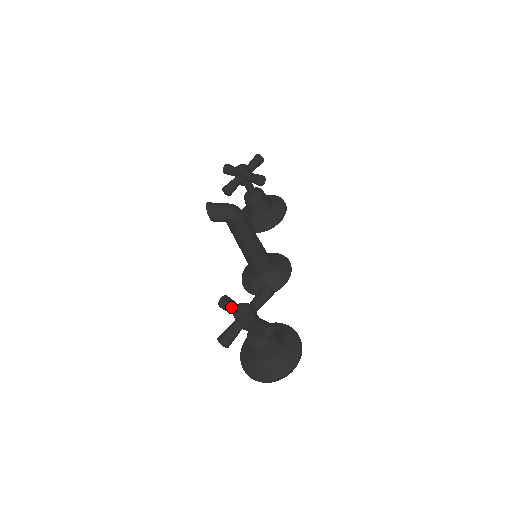
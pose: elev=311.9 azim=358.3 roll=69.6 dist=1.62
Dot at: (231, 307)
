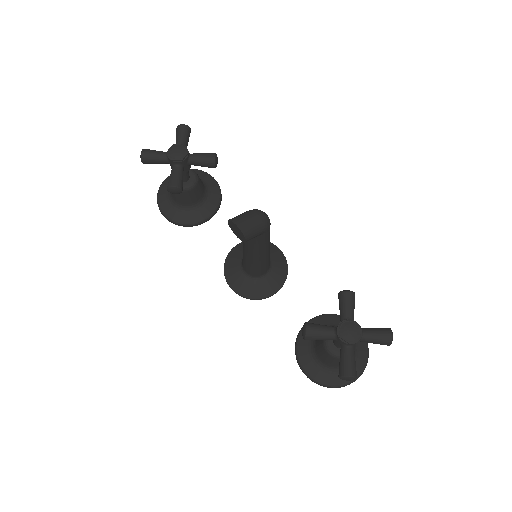
Dot at: (327, 334)
